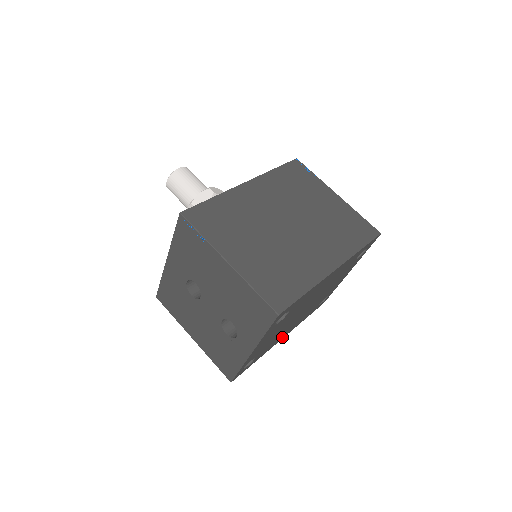
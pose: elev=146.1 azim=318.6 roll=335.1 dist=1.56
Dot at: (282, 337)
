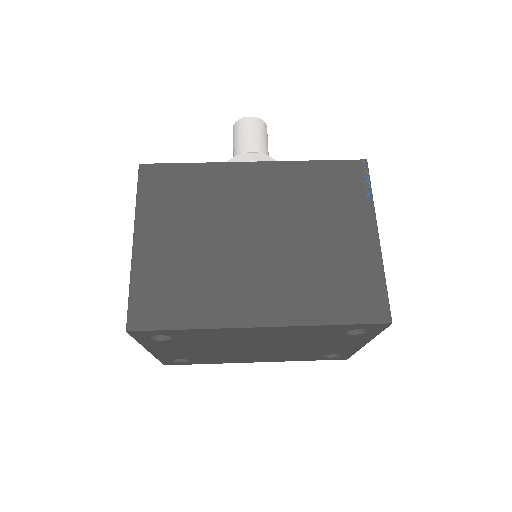
Dot at: (252, 360)
